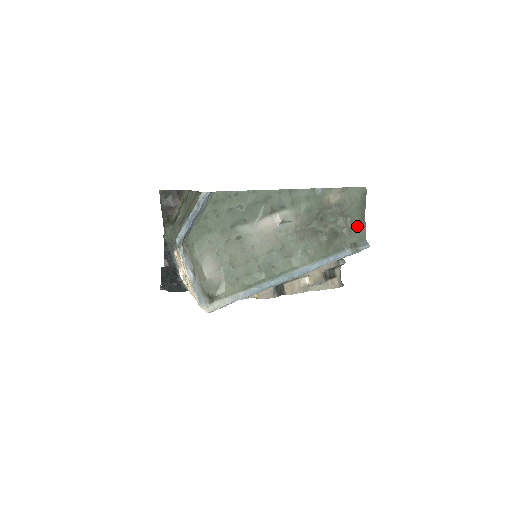
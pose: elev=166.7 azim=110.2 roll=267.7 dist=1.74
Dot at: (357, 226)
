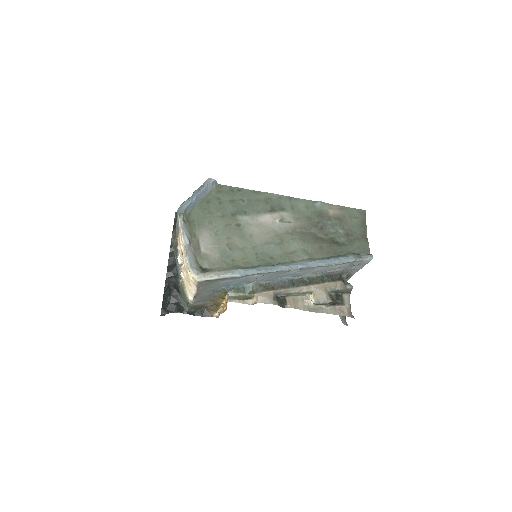
Dot at: (359, 240)
